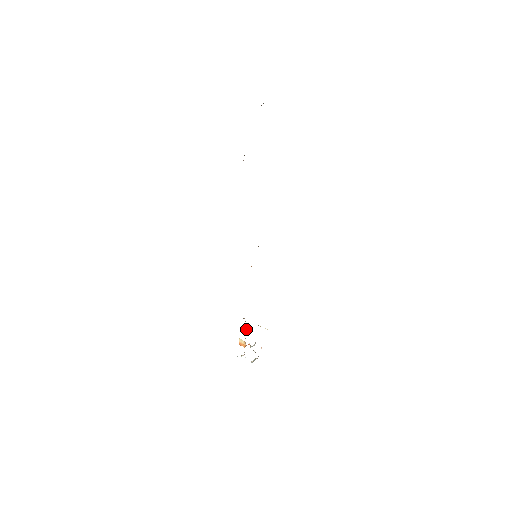
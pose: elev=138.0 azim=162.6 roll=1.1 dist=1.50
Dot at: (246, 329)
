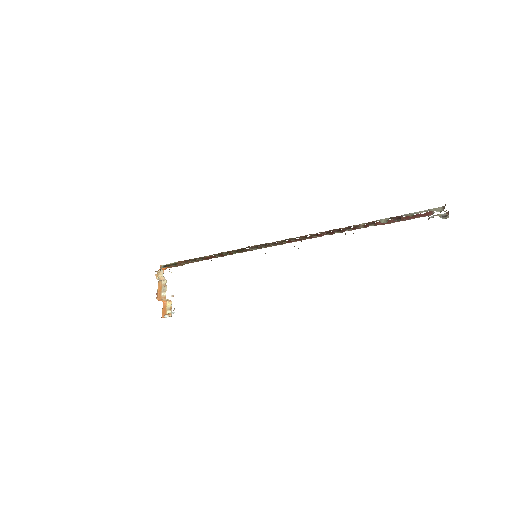
Dot at: (161, 280)
